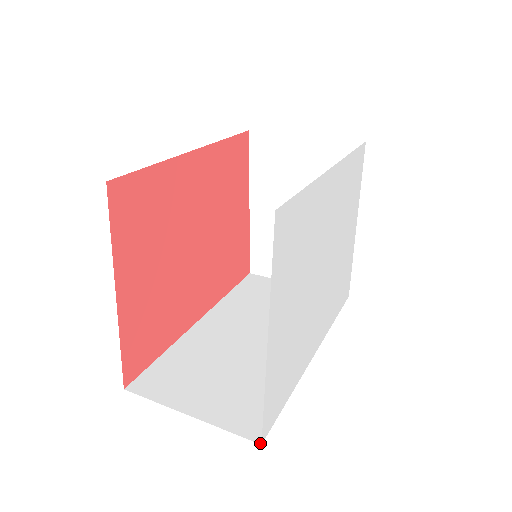
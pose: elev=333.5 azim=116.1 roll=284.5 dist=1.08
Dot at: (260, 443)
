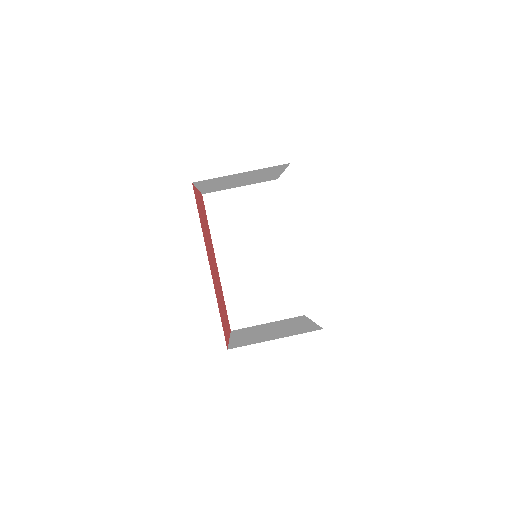
Dot at: (304, 315)
